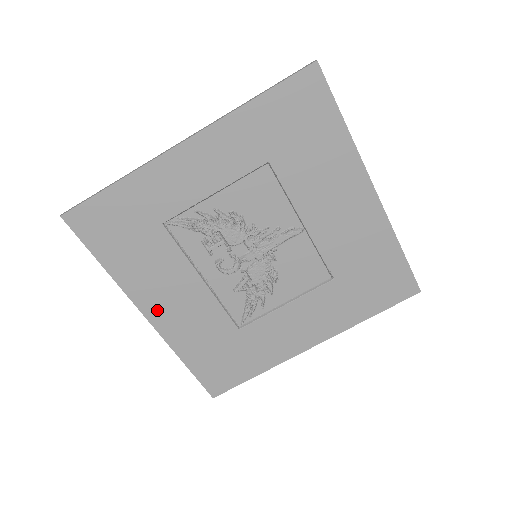
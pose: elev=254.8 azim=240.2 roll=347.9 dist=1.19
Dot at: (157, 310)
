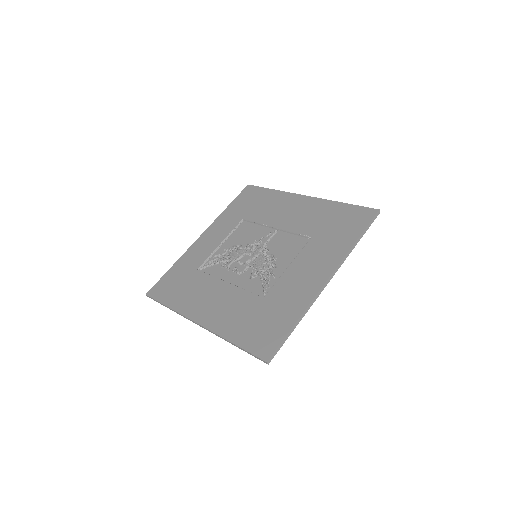
Dot at: (203, 315)
